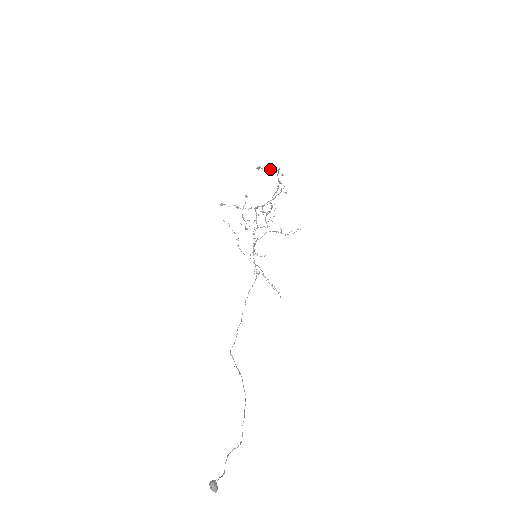
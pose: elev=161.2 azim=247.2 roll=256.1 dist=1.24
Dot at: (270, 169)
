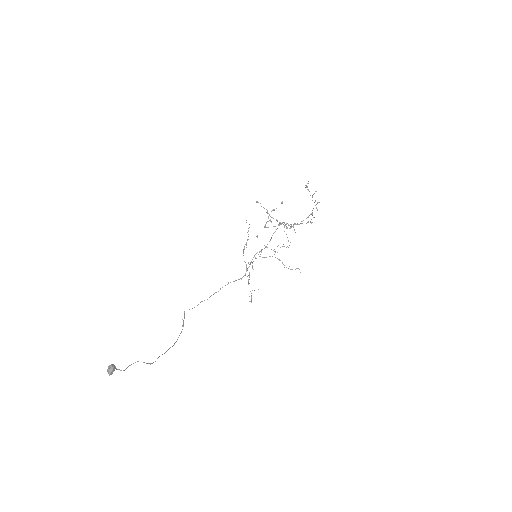
Dot at: occluded
